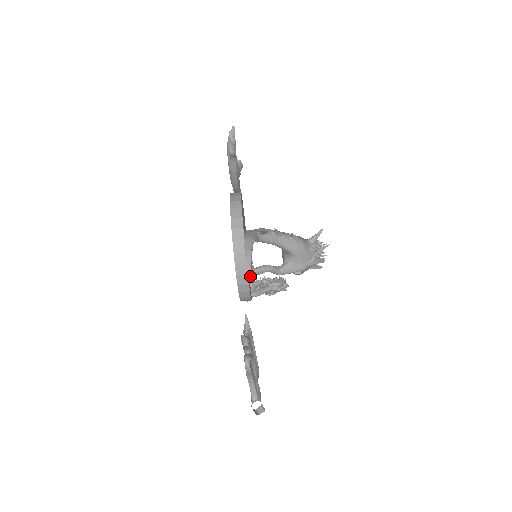
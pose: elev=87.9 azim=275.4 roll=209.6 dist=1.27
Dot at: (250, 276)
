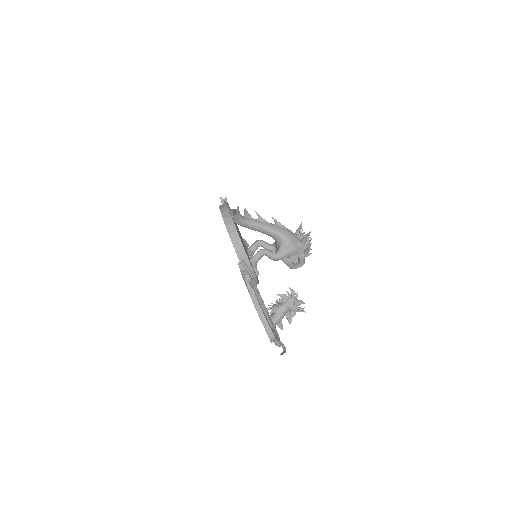
Dot at: (232, 214)
